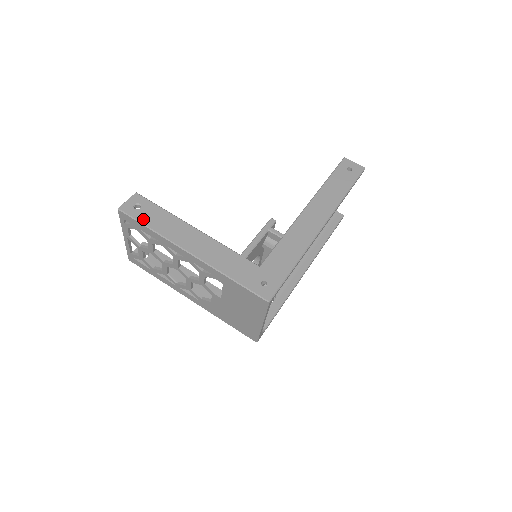
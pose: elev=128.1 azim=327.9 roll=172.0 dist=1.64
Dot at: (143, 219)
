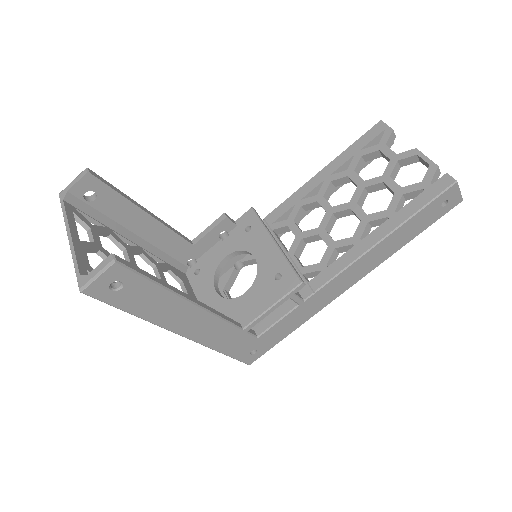
Dot at: (124, 305)
